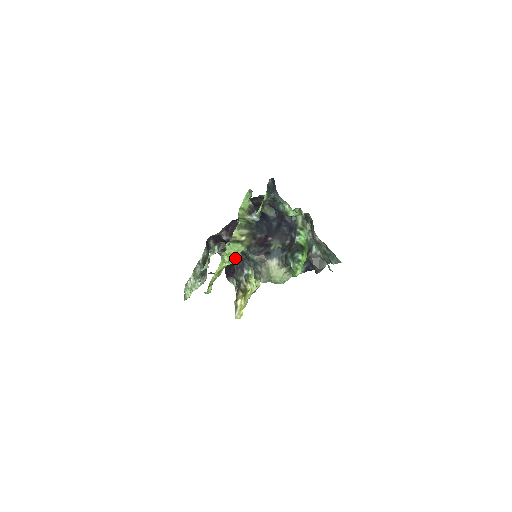
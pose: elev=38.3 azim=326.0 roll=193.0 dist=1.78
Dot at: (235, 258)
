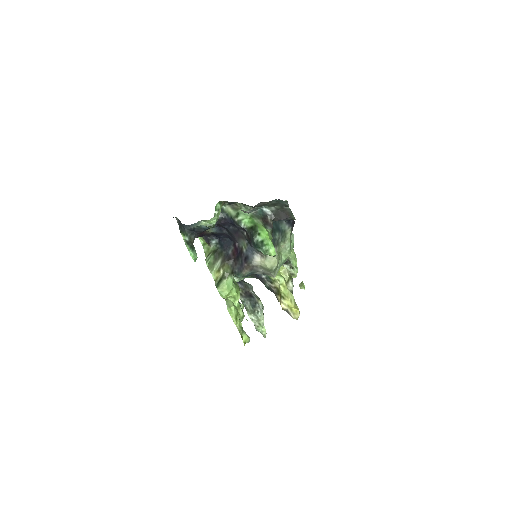
Dot at: (236, 291)
